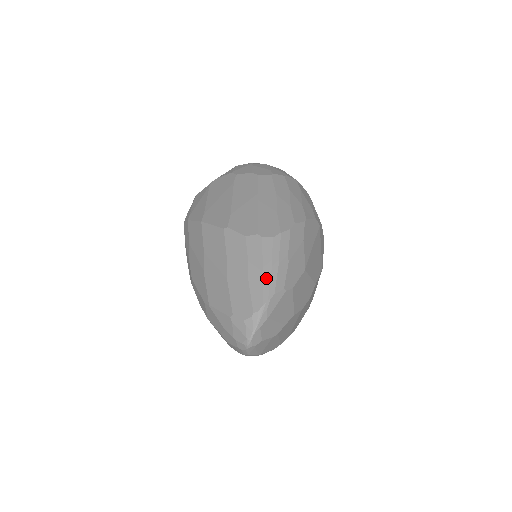
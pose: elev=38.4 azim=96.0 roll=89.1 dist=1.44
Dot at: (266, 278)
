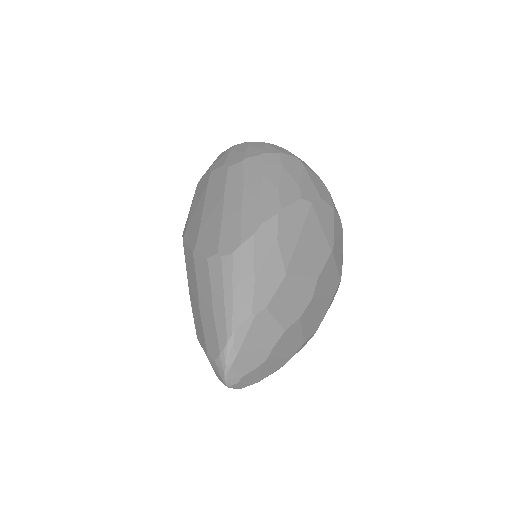
Dot at: (228, 307)
